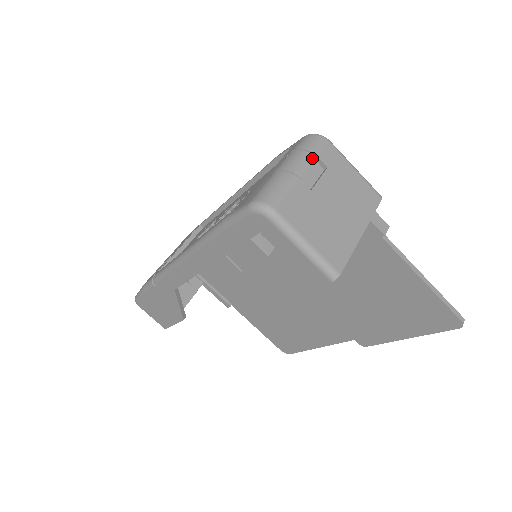
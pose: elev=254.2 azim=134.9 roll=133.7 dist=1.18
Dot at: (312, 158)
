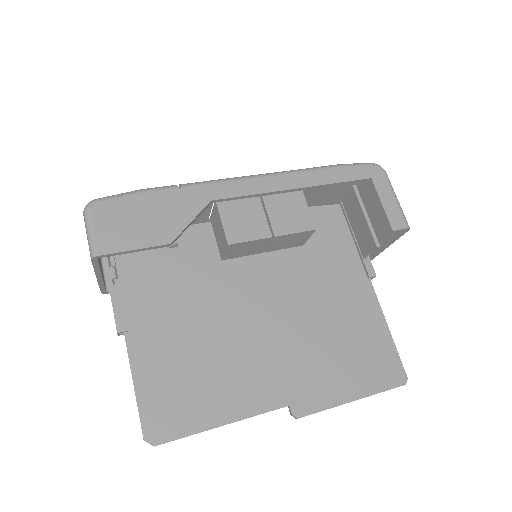
Dot at: occluded
